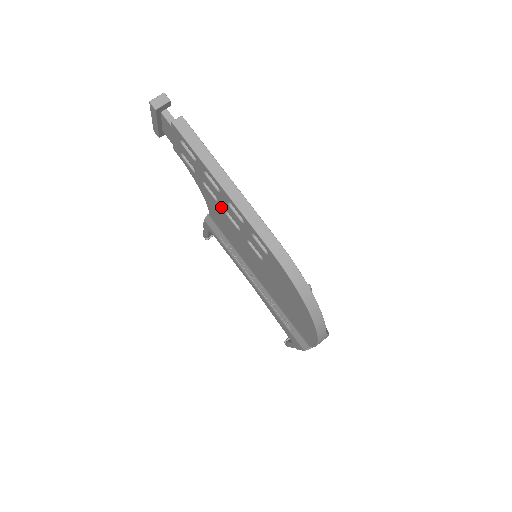
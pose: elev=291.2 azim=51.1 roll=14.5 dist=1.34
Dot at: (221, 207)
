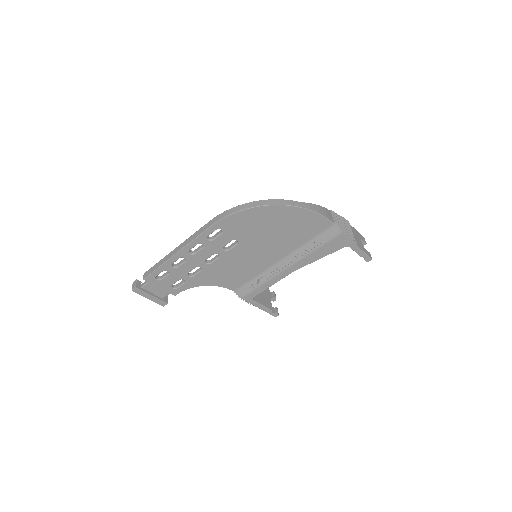
Dot at: (205, 266)
